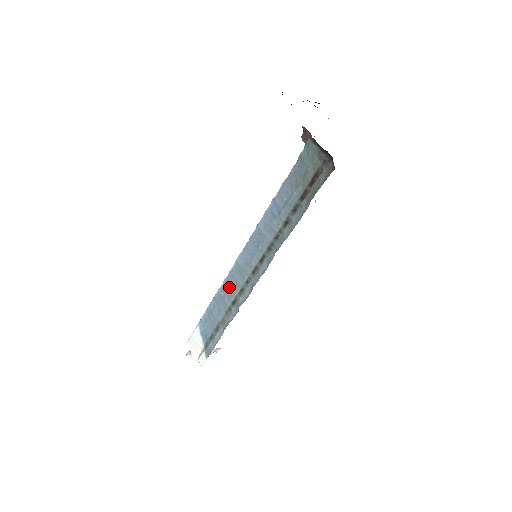
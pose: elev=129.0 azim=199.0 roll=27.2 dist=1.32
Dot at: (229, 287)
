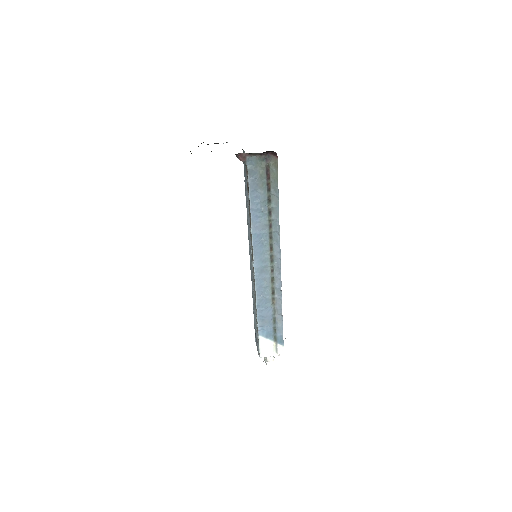
Dot at: (262, 288)
